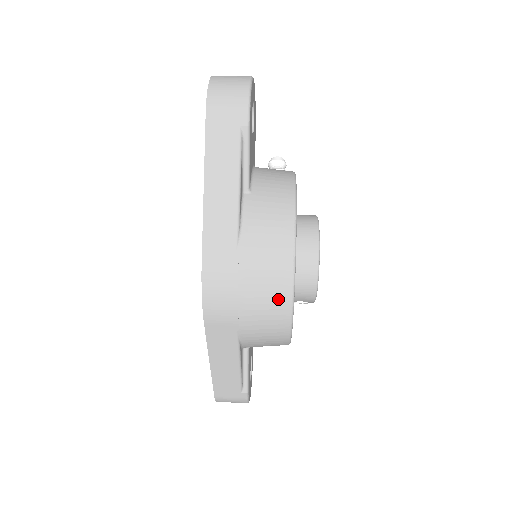
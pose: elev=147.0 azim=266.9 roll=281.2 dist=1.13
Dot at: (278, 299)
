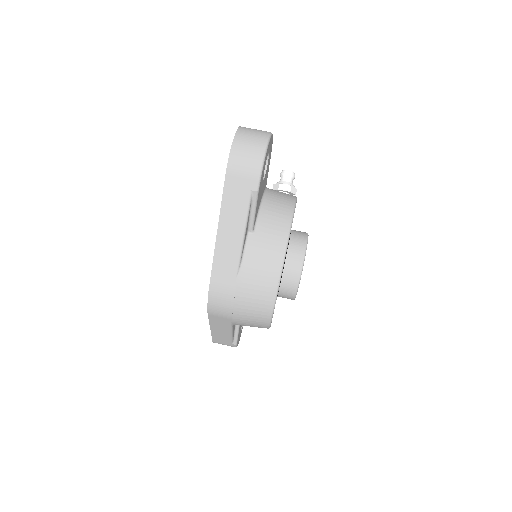
Dot at: (262, 312)
